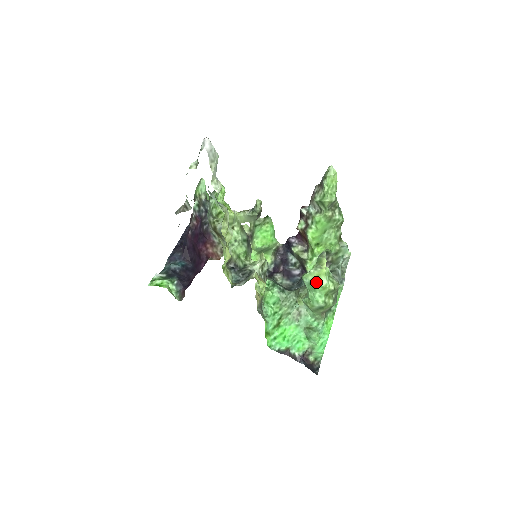
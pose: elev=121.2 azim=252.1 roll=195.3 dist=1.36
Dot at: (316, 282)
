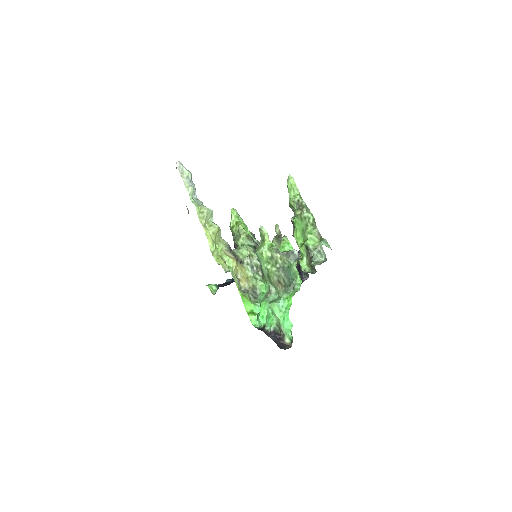
Dot at: (257, 251)
